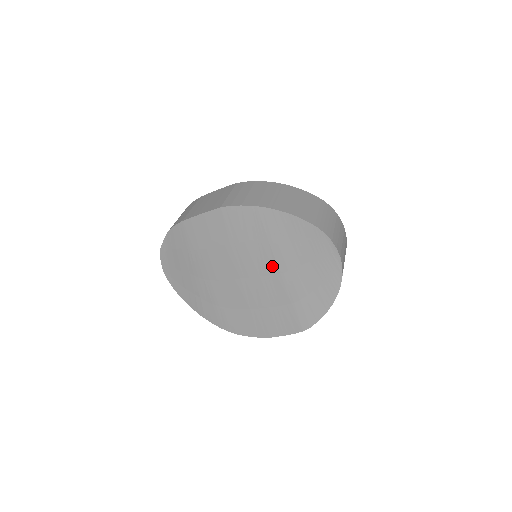
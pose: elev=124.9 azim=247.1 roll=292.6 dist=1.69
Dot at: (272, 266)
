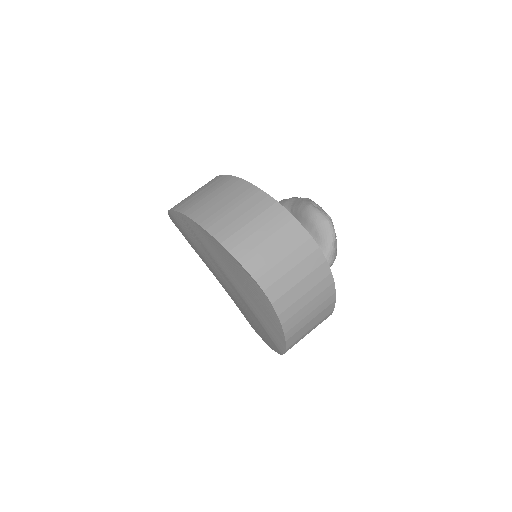
Dot at: (225, 276)
